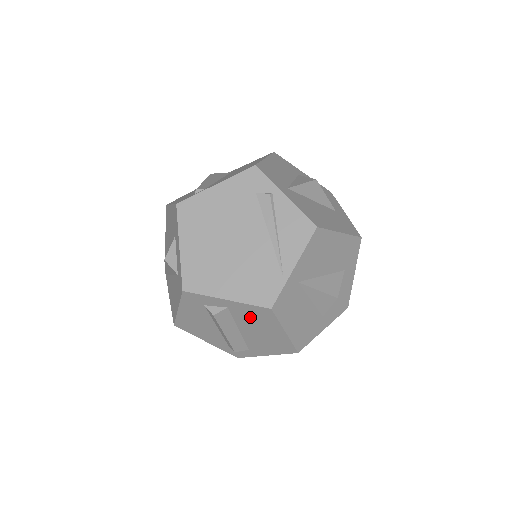
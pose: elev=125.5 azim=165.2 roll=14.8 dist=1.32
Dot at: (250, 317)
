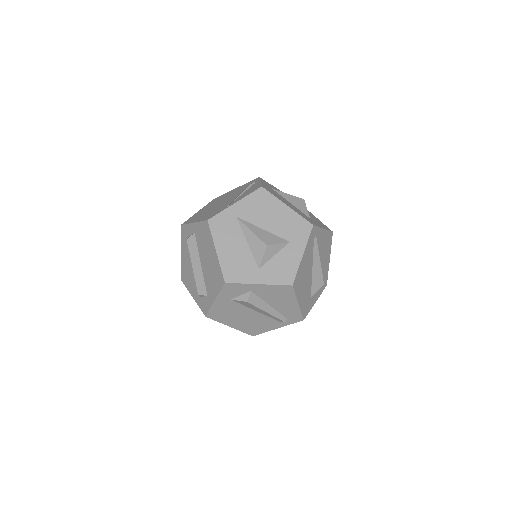
Dot at: (203, 240)
